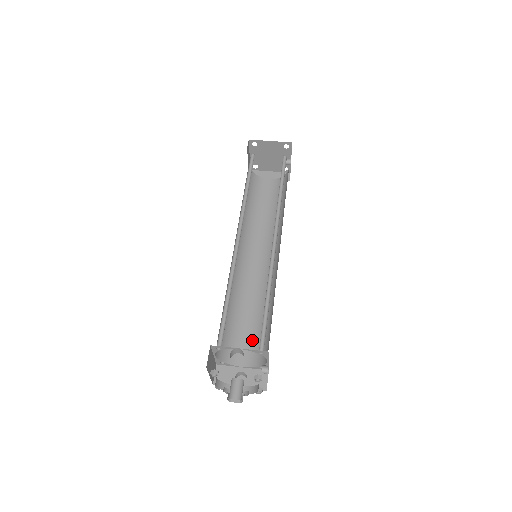
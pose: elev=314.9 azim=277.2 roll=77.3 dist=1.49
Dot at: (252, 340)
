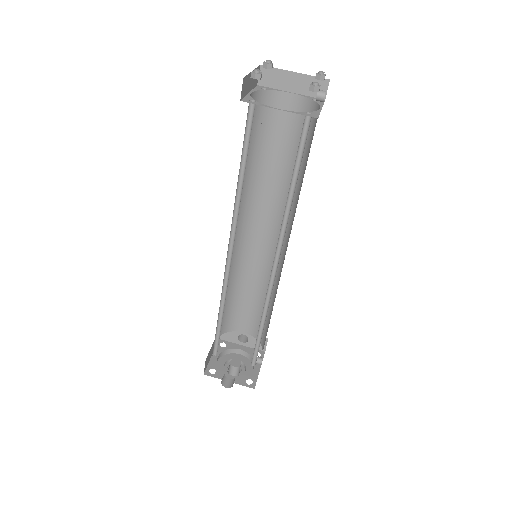
Dot at: (253, 315)
